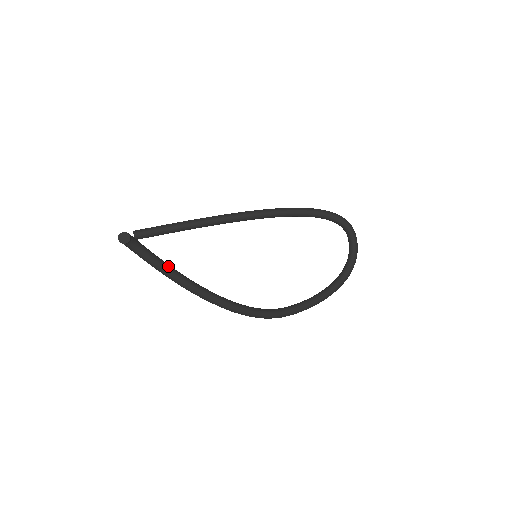
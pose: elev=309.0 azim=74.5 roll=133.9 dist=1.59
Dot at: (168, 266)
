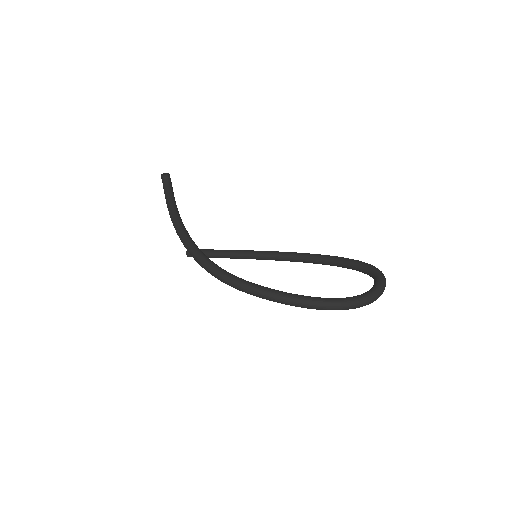
Dot at: (176, 205)
